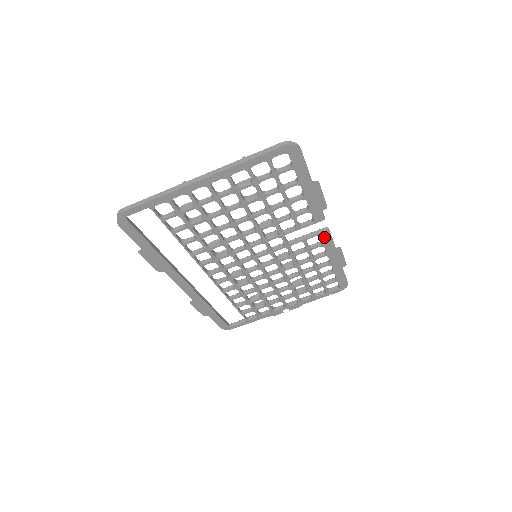
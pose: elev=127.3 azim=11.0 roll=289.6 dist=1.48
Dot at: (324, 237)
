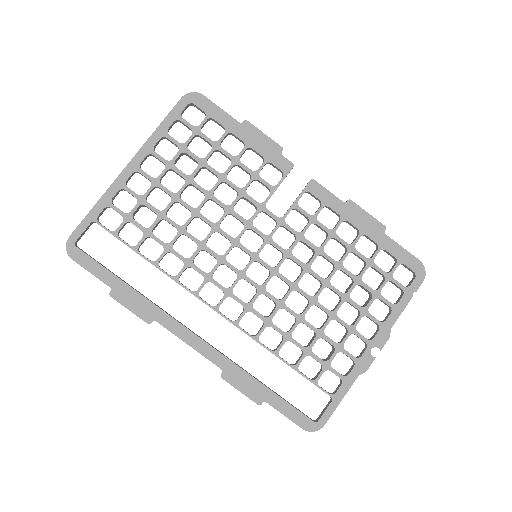
Dot at: (315, 192)
